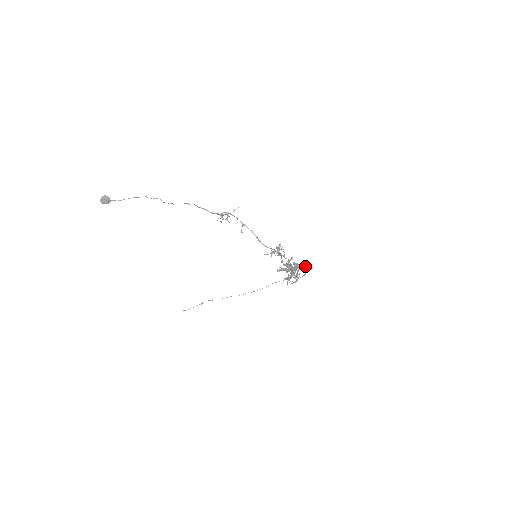
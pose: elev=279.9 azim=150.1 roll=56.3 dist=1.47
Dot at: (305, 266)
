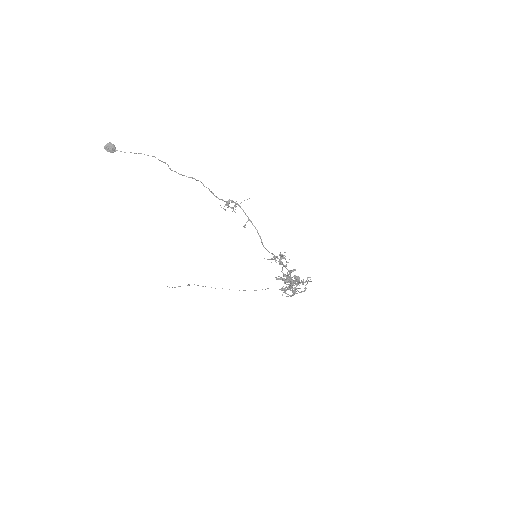
Dot at: (307, 282)
